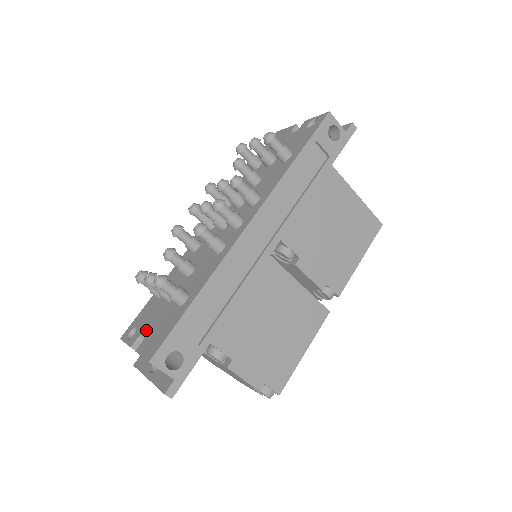
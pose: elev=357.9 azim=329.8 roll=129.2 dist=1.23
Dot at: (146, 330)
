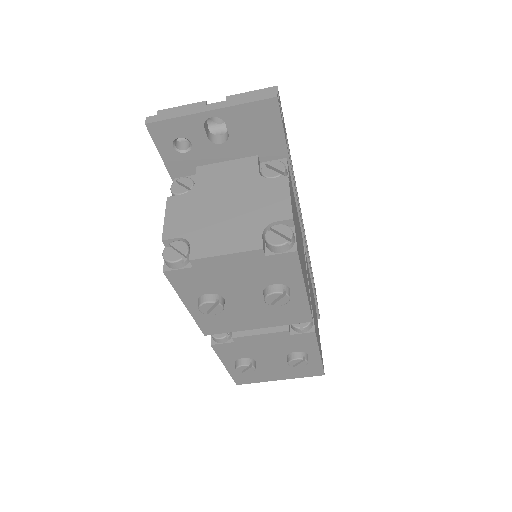
Dot at: occluded
